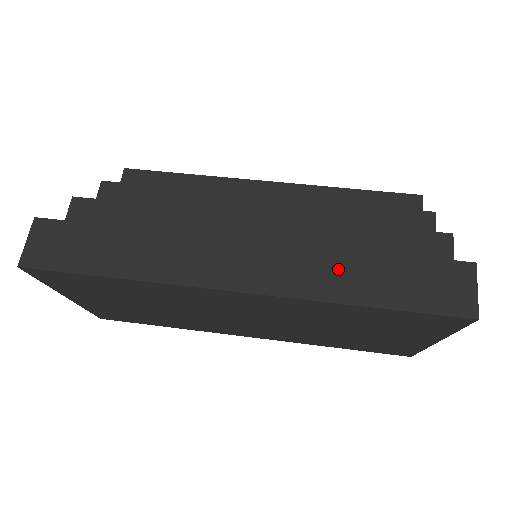
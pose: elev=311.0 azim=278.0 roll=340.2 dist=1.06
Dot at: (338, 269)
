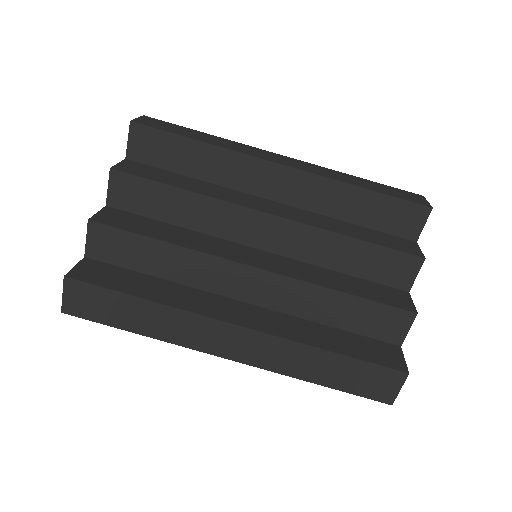
Dot at: (305, 359)
